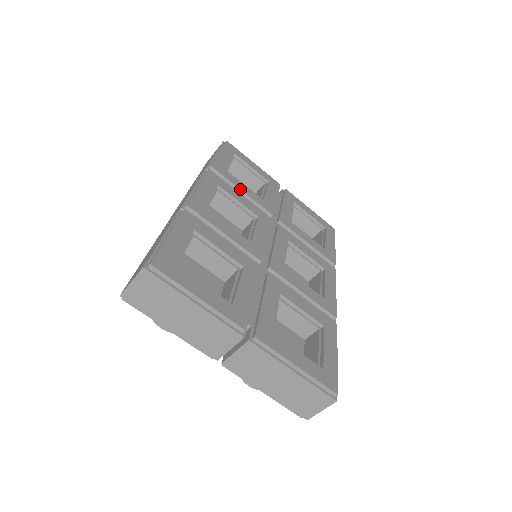
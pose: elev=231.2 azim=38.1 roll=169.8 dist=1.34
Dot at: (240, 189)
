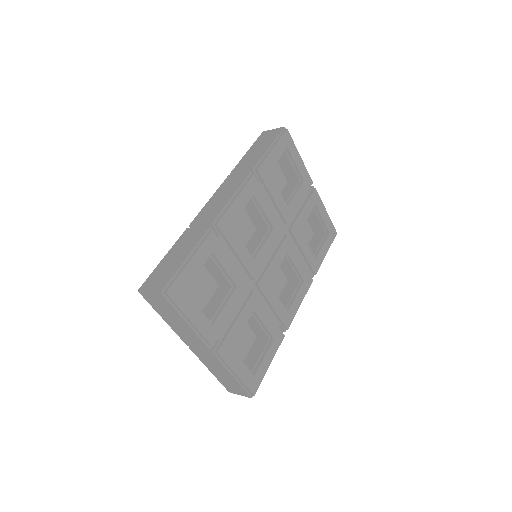
Dot at: (272, 196)
